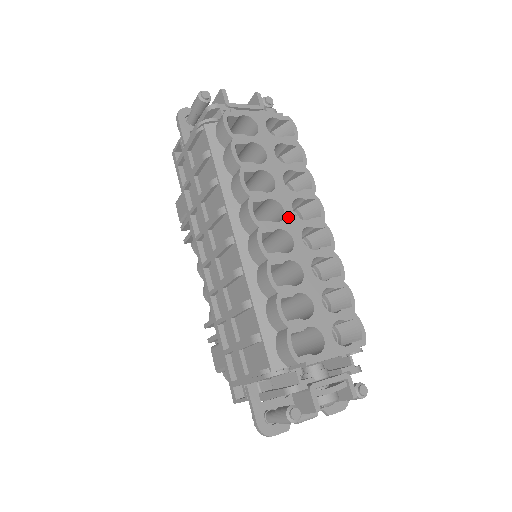
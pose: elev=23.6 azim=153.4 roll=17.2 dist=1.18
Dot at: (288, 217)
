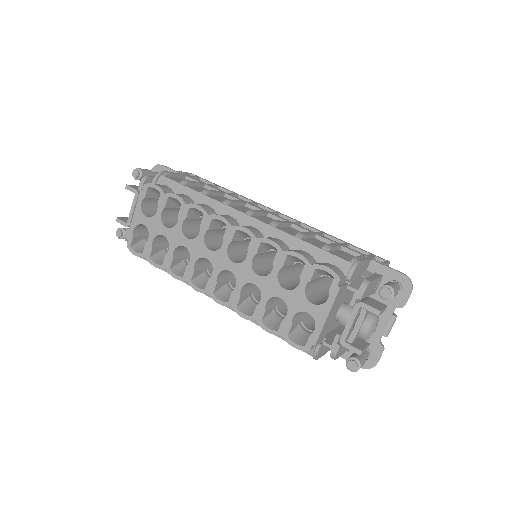
Dot at: (213, 260)
